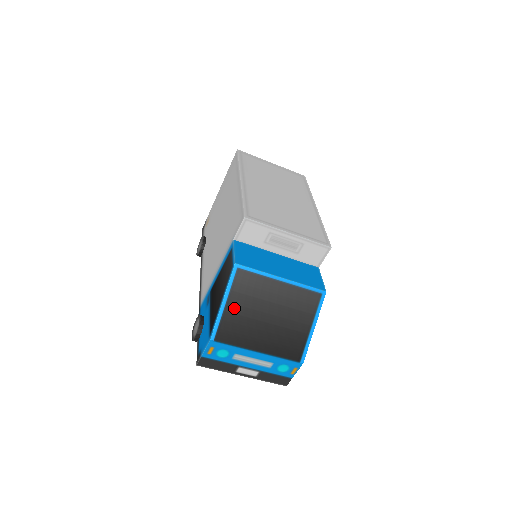
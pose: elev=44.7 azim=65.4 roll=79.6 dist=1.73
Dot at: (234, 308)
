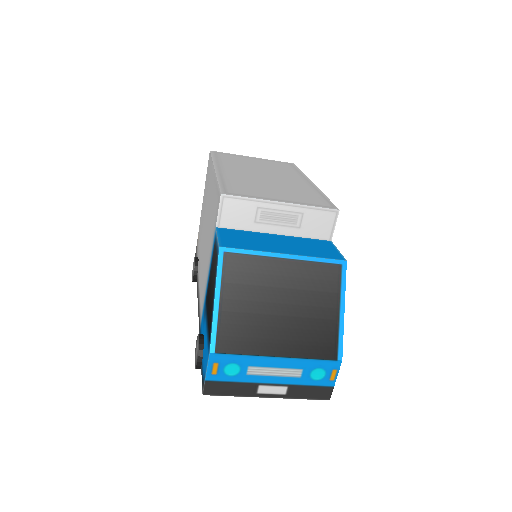
Dot at: (232, 304)
